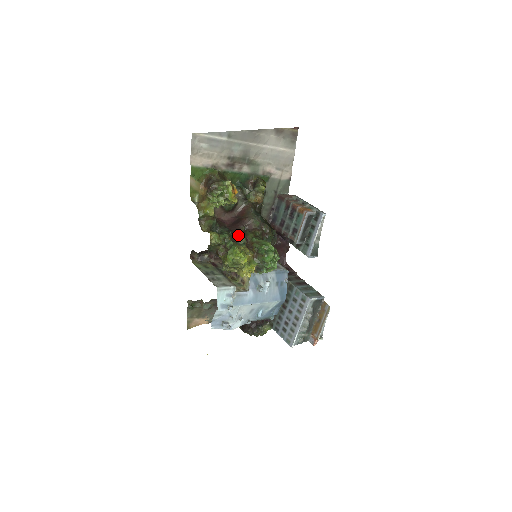
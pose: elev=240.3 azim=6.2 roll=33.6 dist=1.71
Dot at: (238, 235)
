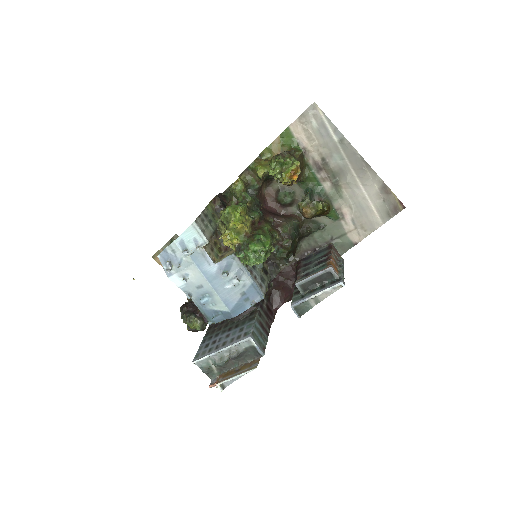
Dot at: (259, 211)
